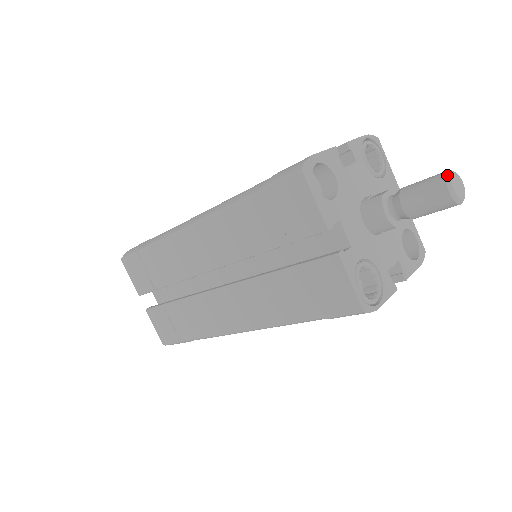
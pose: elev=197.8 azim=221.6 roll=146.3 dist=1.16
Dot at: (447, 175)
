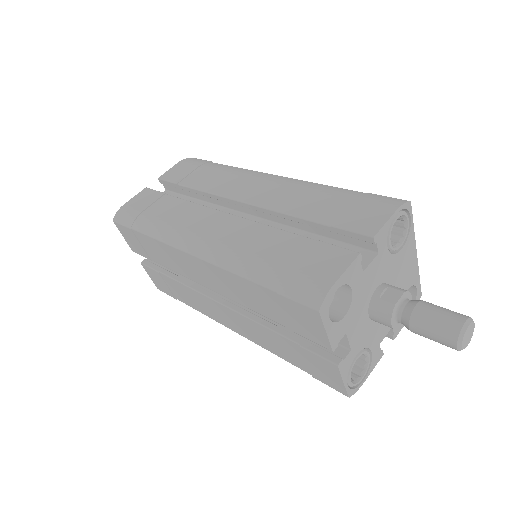
Dot at: (461, 332)
